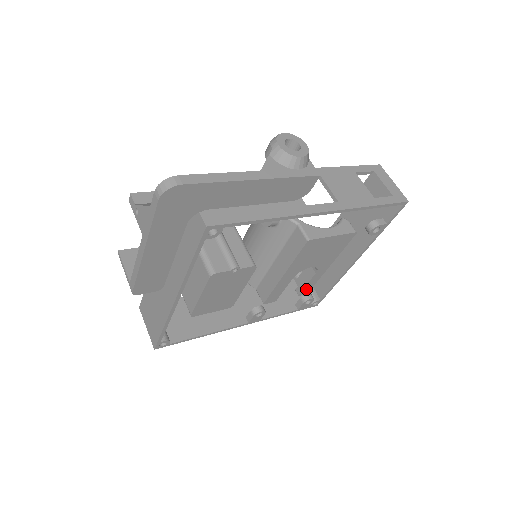
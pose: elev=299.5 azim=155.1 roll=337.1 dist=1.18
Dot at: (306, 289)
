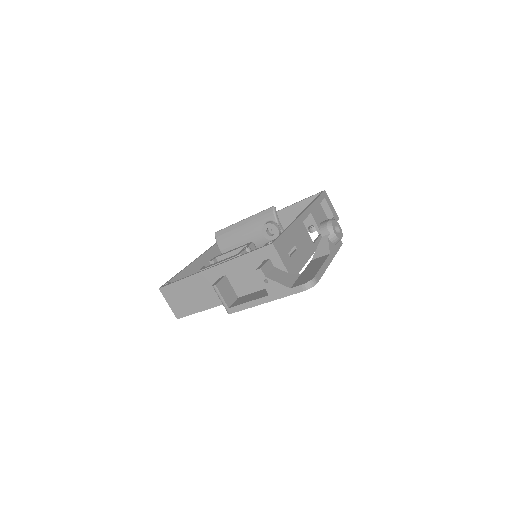
Dot at: occluded
